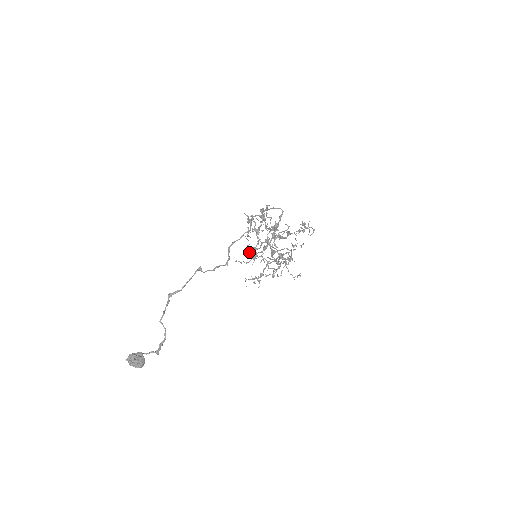
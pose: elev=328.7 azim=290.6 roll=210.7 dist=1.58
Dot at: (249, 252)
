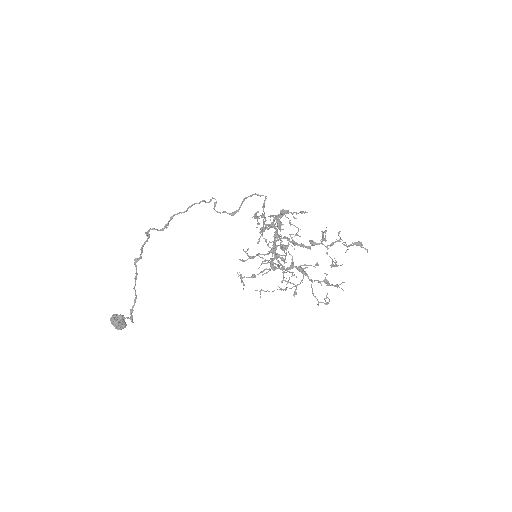
Dot at: (247, 249)
